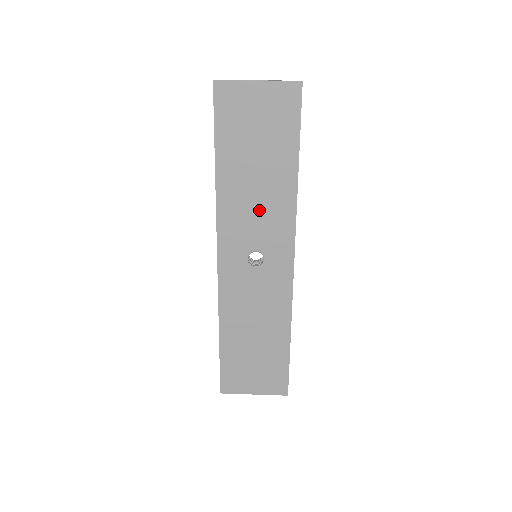
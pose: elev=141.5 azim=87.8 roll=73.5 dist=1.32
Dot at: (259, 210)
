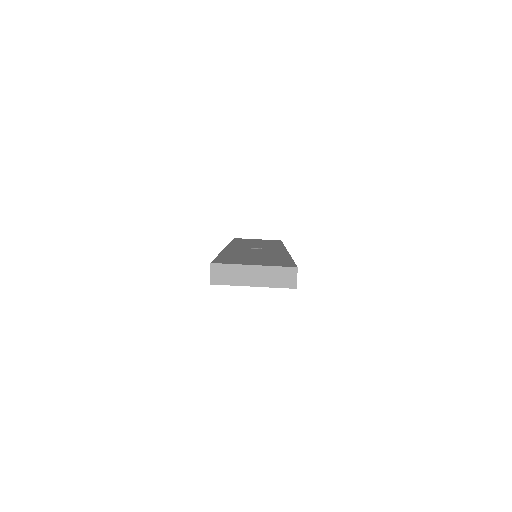
Dot at: occluded
